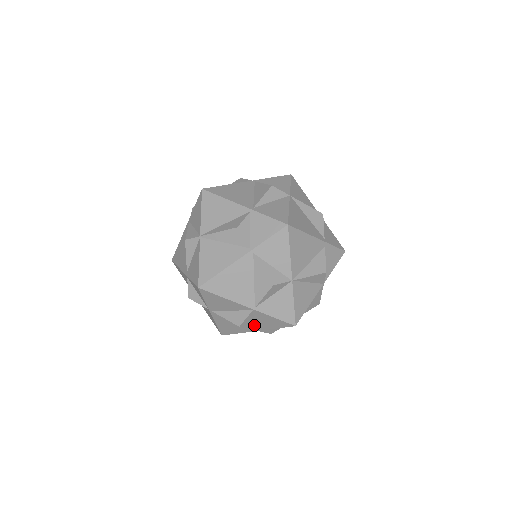
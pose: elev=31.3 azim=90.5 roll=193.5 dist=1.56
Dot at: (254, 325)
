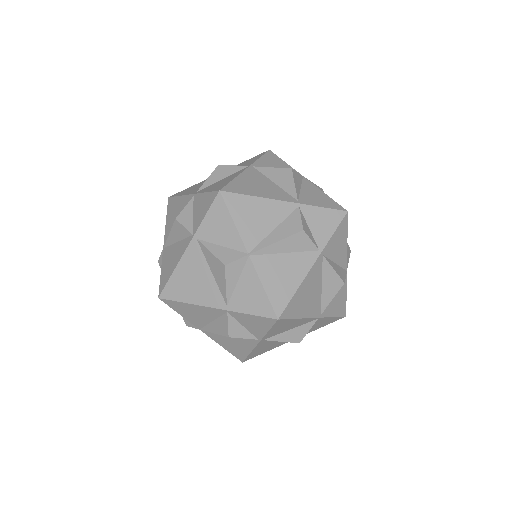
Dot at: occluded
